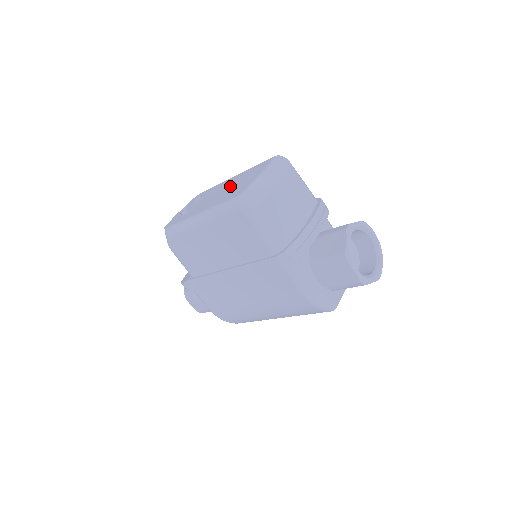
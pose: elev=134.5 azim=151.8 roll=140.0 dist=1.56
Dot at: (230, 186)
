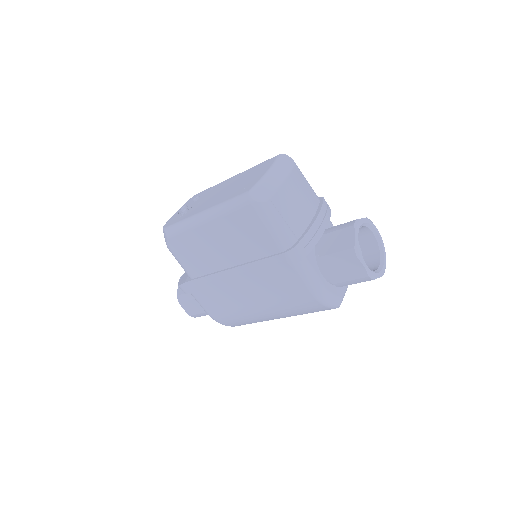
Dot at: (233, 184)
